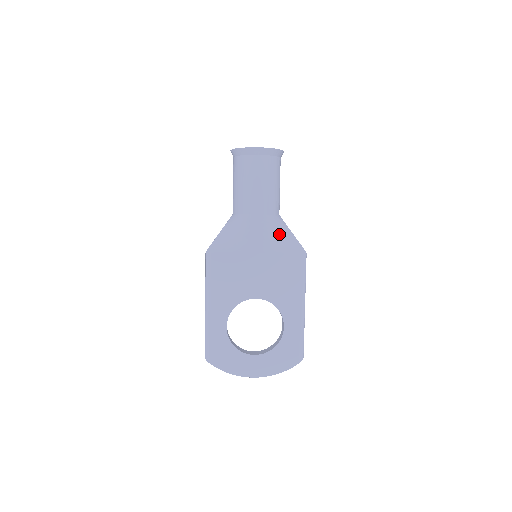
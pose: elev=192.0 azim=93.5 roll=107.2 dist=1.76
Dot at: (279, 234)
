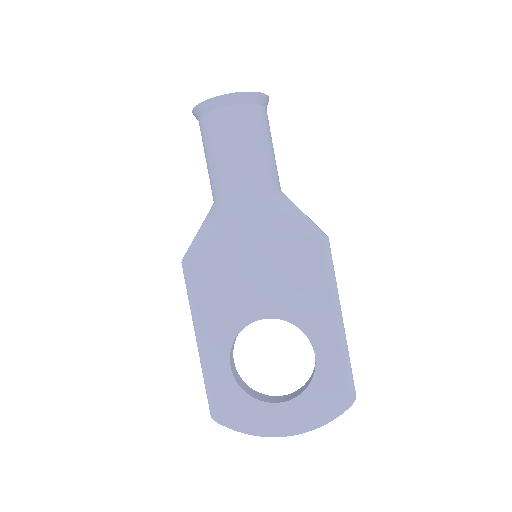
Dot at: (280, 217)
